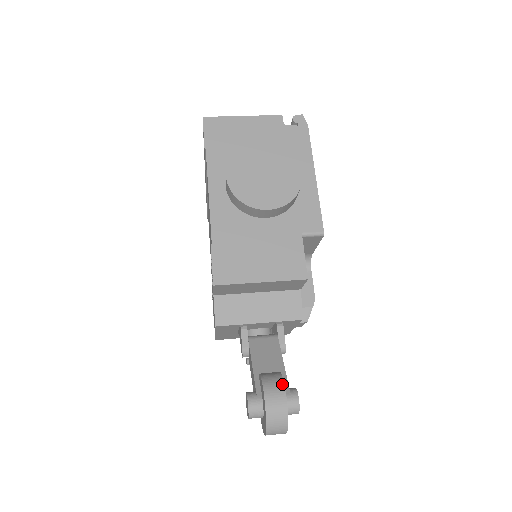
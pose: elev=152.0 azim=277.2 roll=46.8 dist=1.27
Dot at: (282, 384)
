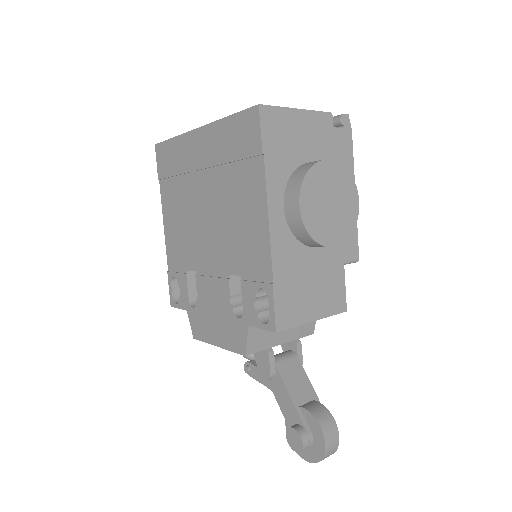
Dot at: (334, 421)
